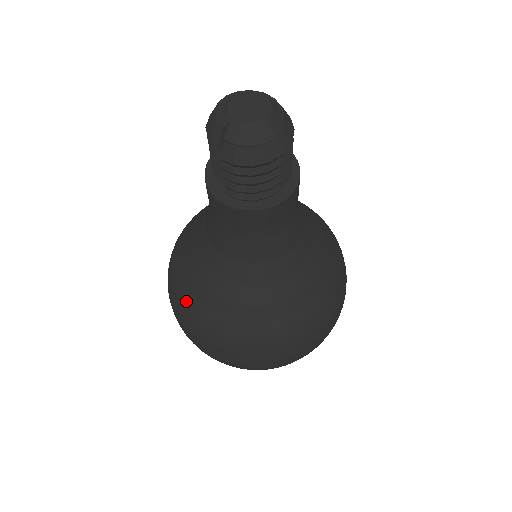
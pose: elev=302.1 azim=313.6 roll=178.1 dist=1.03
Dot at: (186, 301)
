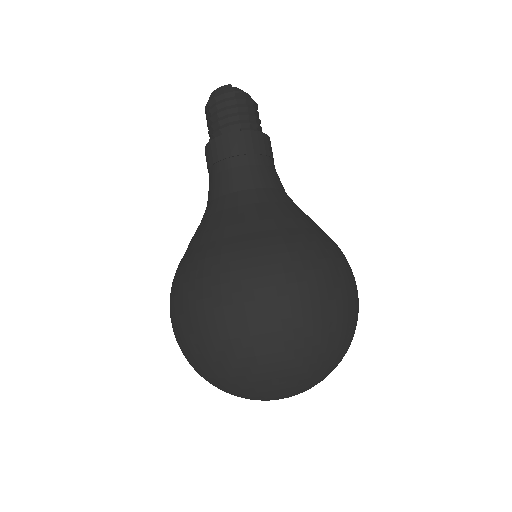
Dot at: (258, 242)
